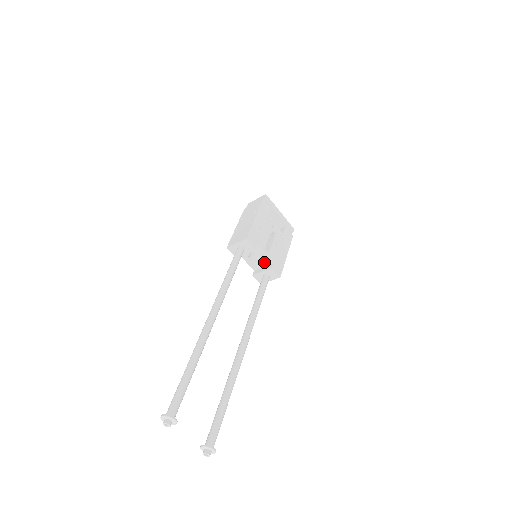
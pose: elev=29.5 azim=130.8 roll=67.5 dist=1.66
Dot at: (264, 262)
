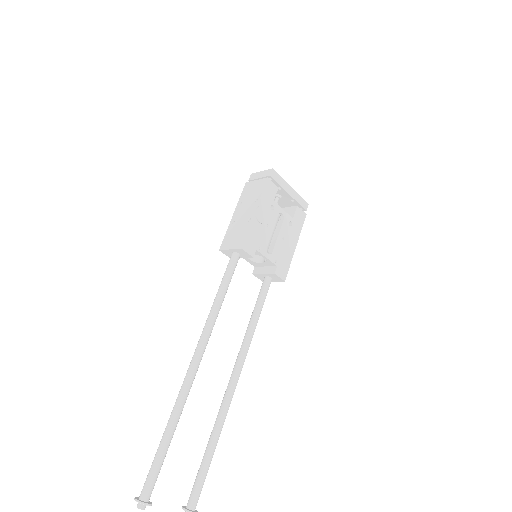
Dot at: (266, 263)
